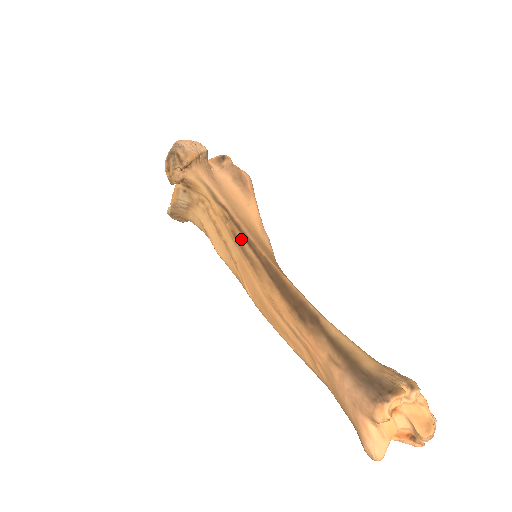
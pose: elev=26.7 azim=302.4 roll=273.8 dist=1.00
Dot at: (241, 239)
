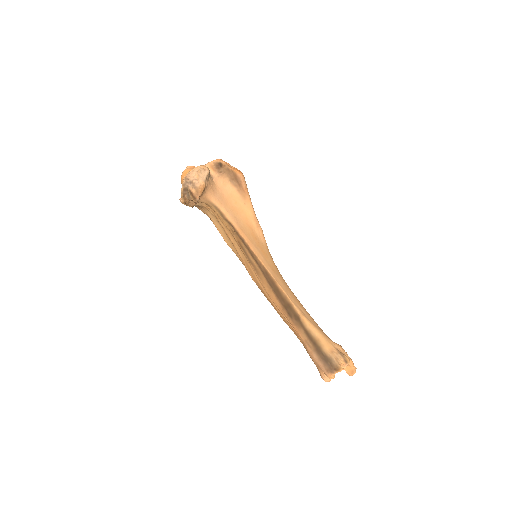
Dot at: (246, 250)
